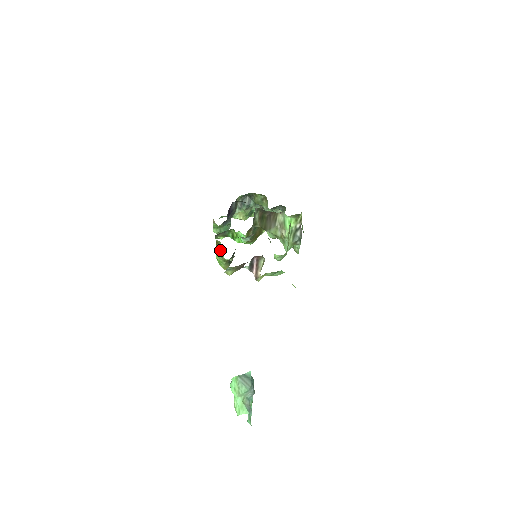
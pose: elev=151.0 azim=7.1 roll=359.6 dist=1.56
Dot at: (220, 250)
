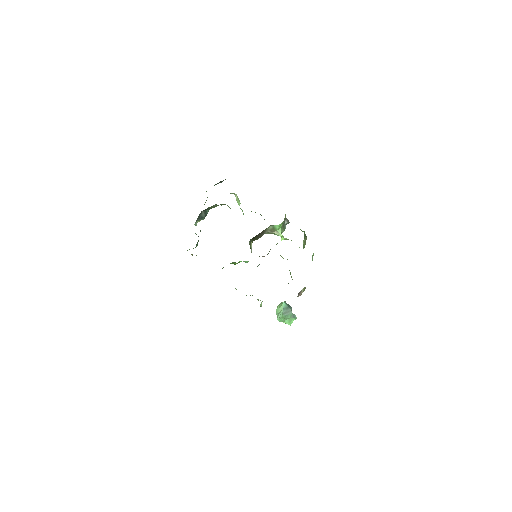
Dot at: occluded
